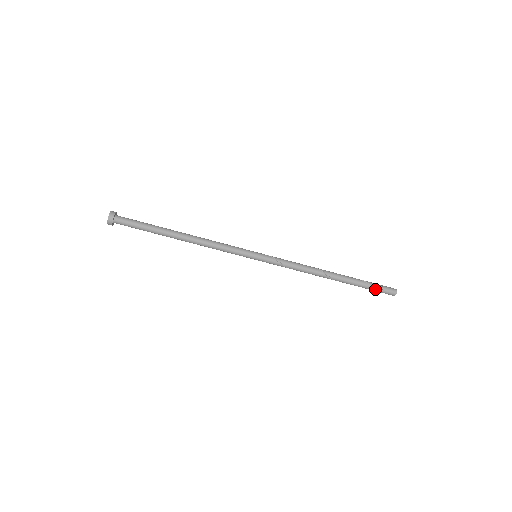
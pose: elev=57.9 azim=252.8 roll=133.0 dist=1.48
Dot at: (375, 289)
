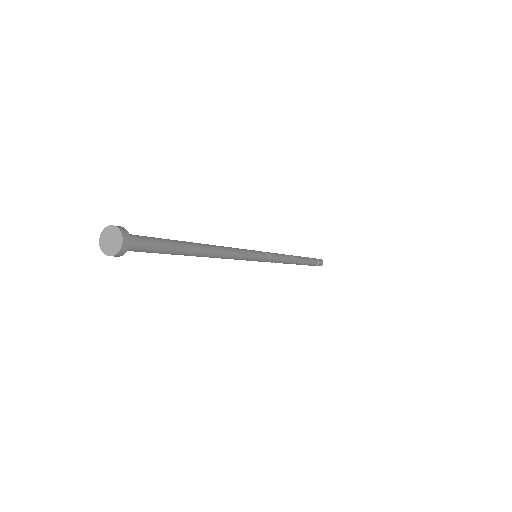
Dot at: (314, 265)
